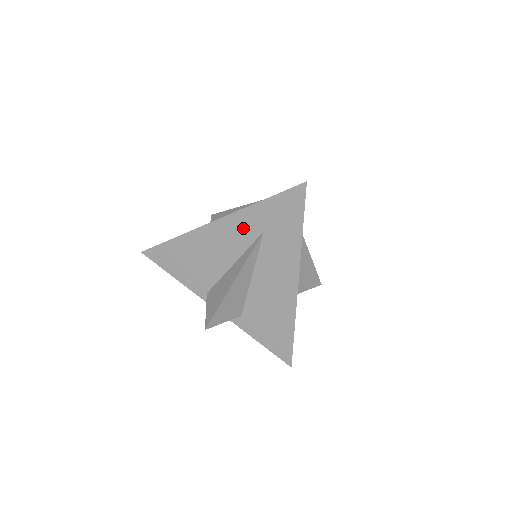
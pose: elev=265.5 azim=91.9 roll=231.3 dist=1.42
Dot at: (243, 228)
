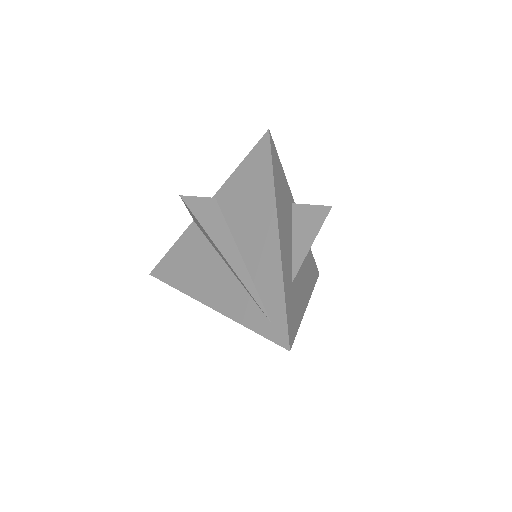
Dot at: occluded
